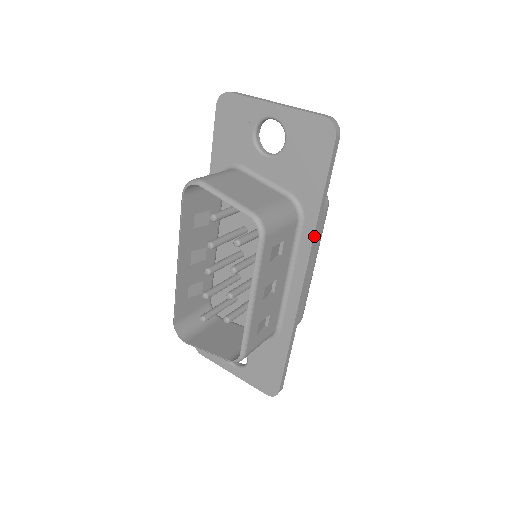
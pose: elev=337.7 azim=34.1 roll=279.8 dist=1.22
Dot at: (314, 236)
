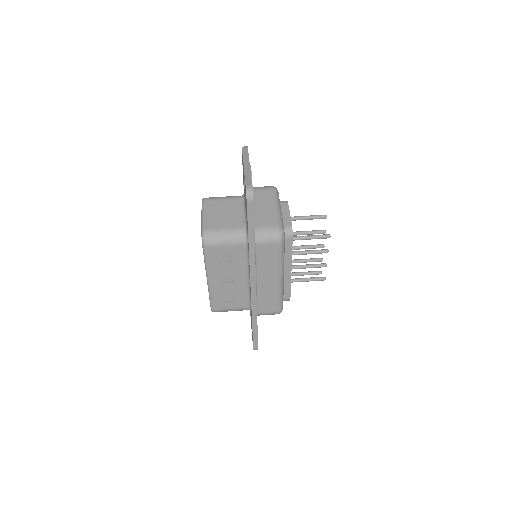
Dot at: (250, 258)
